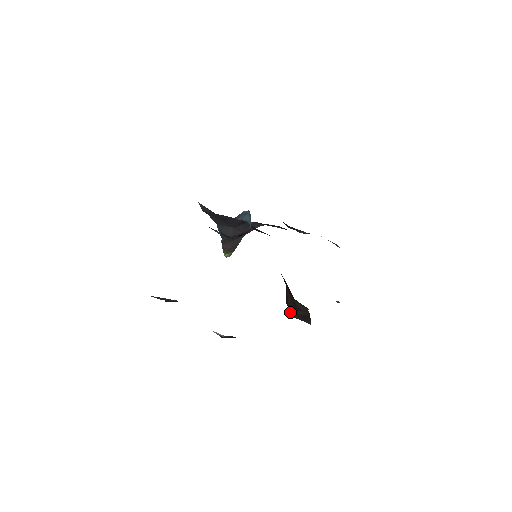
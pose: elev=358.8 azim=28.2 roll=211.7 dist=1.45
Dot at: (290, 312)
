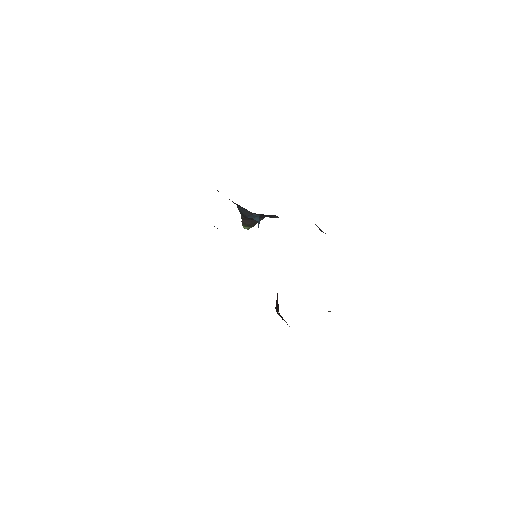
Dot at: (276, 310)
